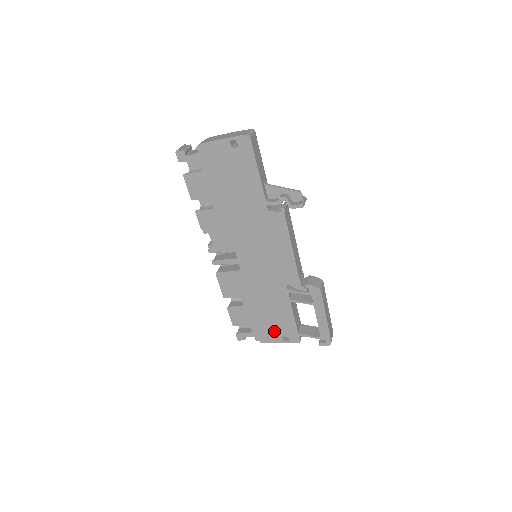
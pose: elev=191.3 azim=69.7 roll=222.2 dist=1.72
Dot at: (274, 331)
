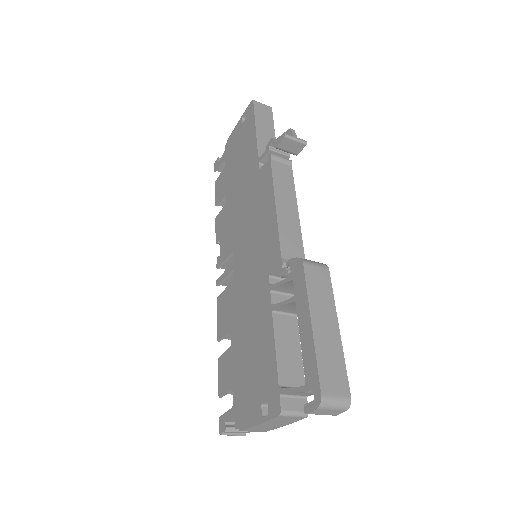
Dot at: (254, 393)
